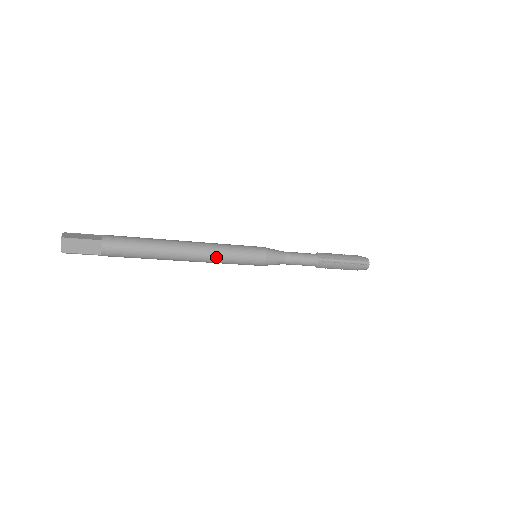
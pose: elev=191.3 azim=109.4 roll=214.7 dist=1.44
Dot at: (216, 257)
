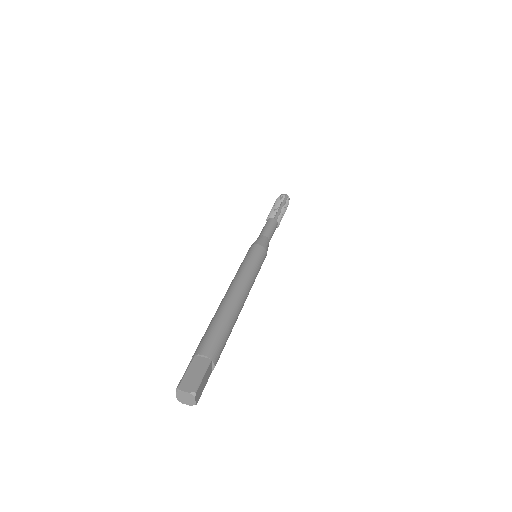
Dot at: occluded
